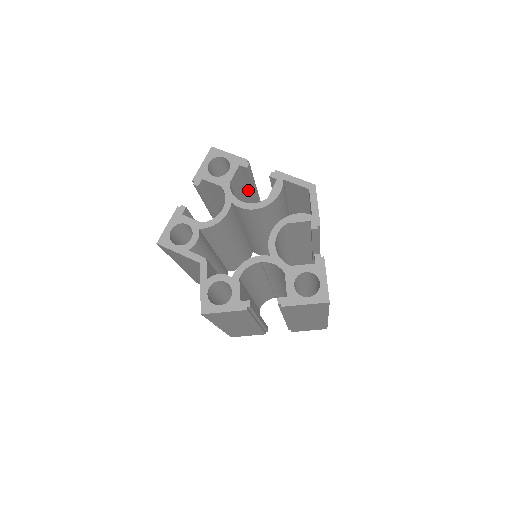
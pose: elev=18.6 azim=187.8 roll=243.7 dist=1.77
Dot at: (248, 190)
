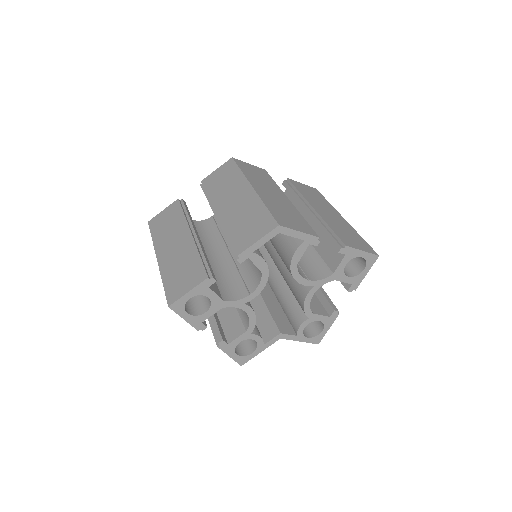
Dot at: occluded
